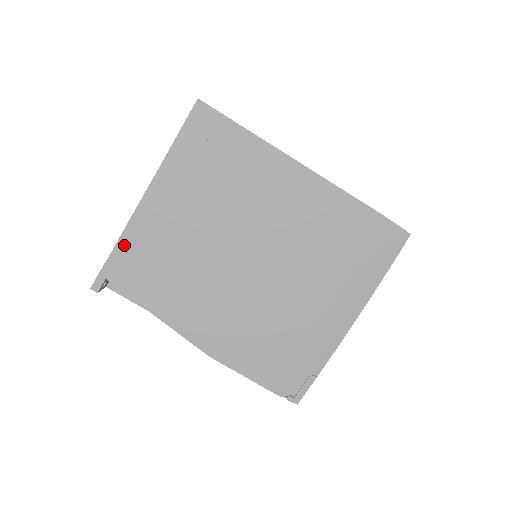
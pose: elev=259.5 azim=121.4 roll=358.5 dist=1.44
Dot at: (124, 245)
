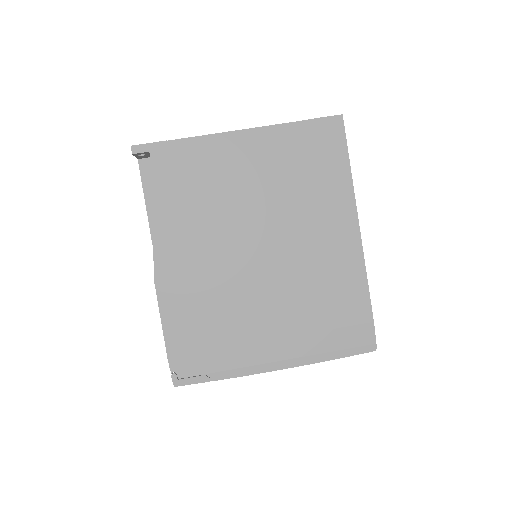
Dot at: (189, 145)
